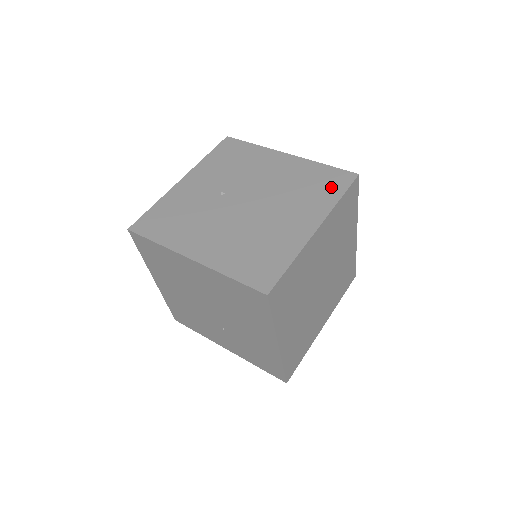
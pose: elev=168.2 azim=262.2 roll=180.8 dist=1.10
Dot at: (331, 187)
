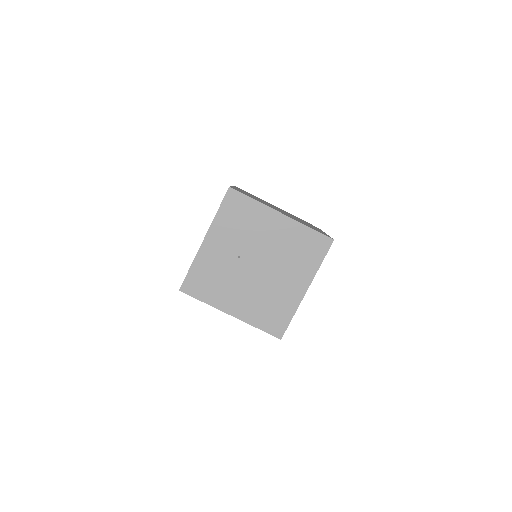
Dot at: (315, 253)
